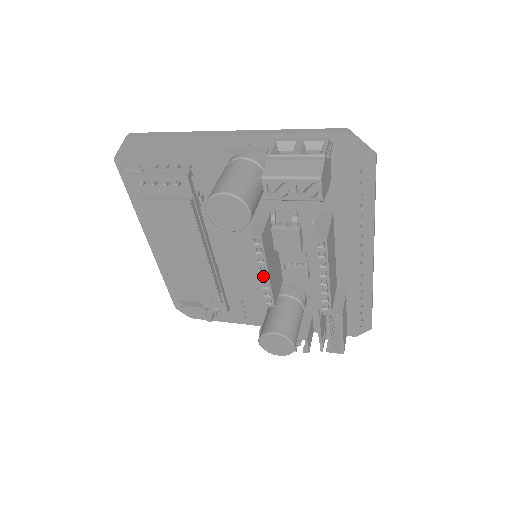
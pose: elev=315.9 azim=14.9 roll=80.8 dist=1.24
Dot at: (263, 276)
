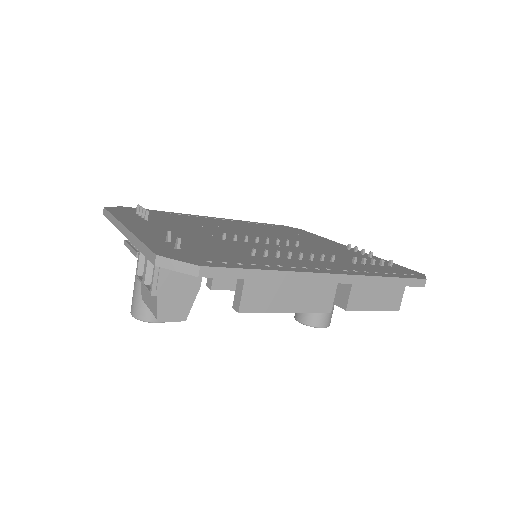
Dot at: occluded
